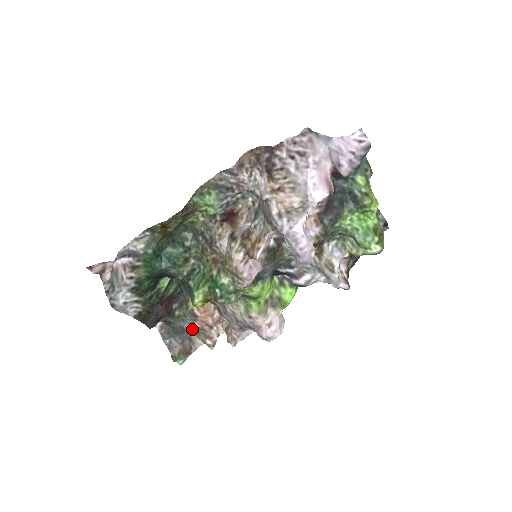
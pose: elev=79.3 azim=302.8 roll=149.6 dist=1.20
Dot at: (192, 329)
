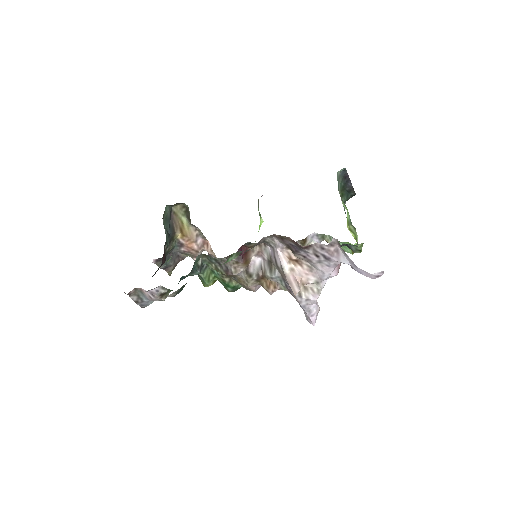
Dot at: (180, 252)
